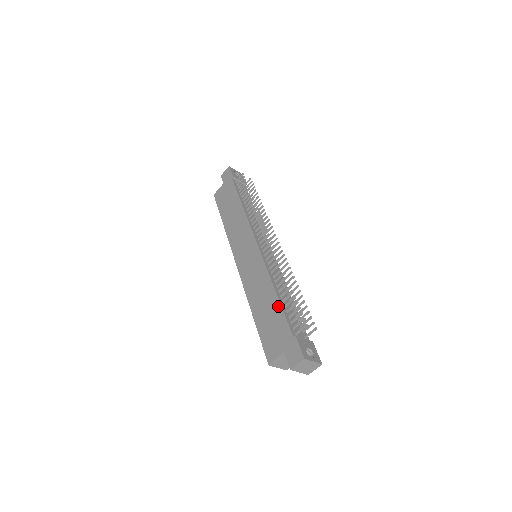
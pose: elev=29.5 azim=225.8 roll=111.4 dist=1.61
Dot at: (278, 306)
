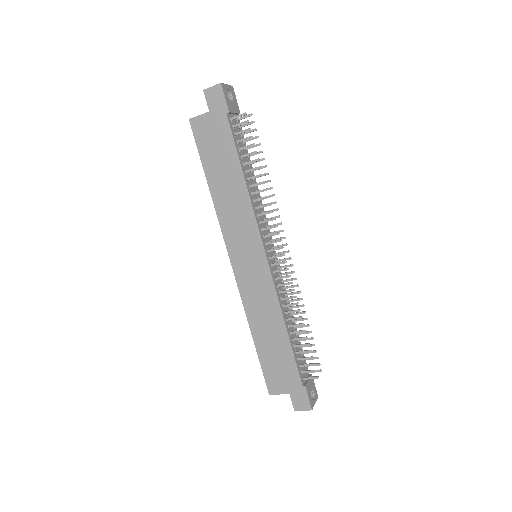
Dot at: (288, 348)
